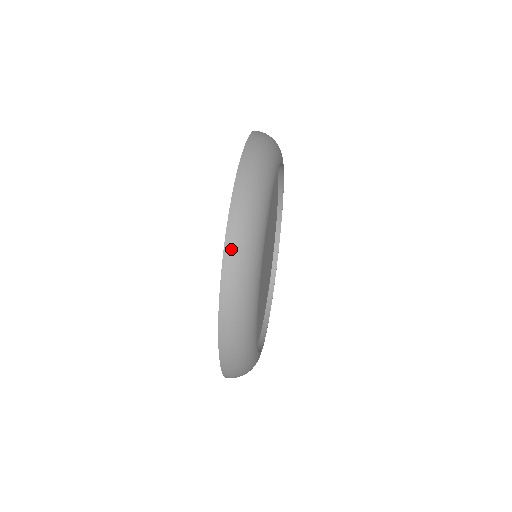
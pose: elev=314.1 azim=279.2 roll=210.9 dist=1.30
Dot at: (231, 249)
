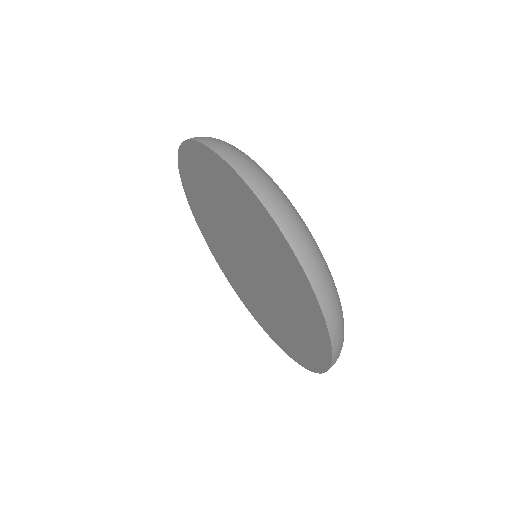
Dot at: (318, 284)
